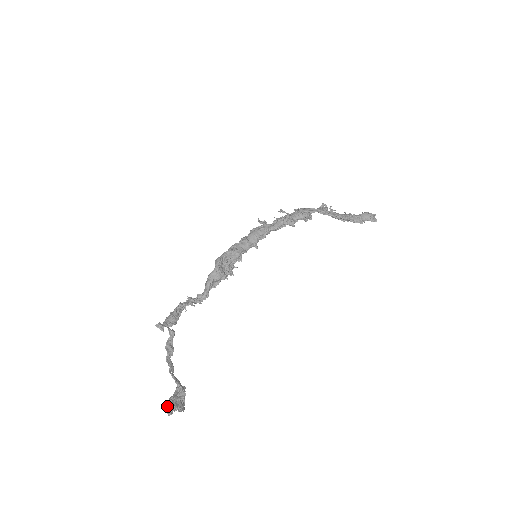
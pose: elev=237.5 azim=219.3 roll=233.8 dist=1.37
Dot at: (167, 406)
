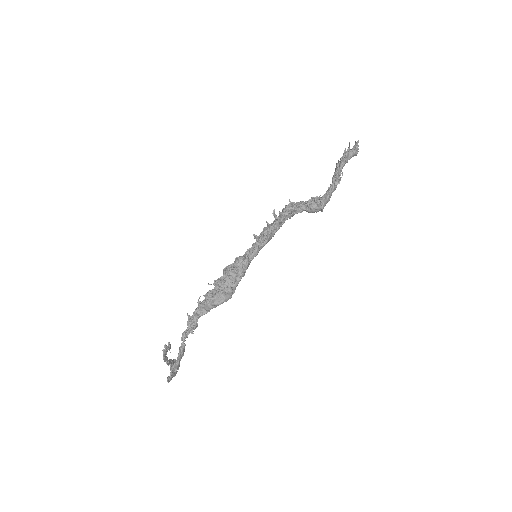
Dot at: (169, 379)
